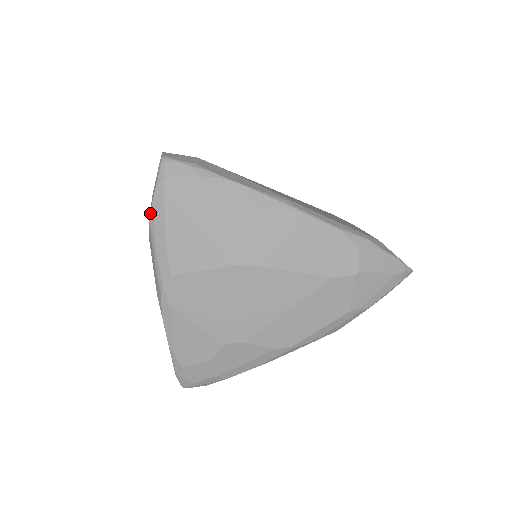
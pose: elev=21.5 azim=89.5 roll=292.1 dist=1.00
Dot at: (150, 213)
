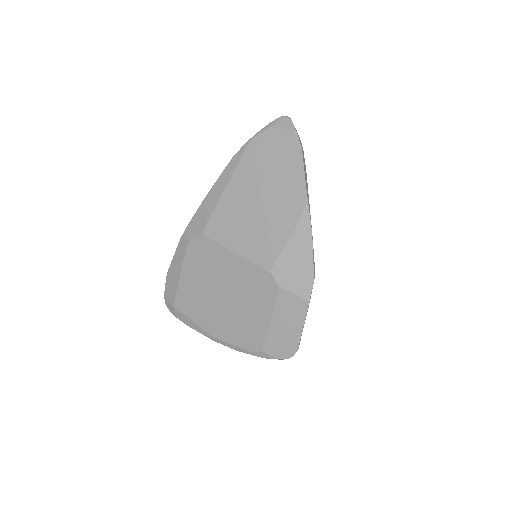
Dot at: occluded
